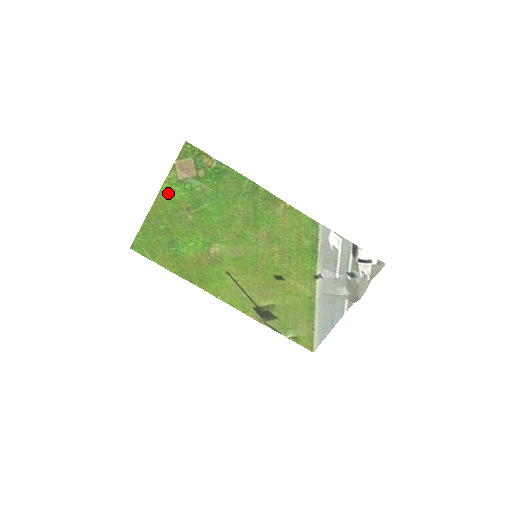
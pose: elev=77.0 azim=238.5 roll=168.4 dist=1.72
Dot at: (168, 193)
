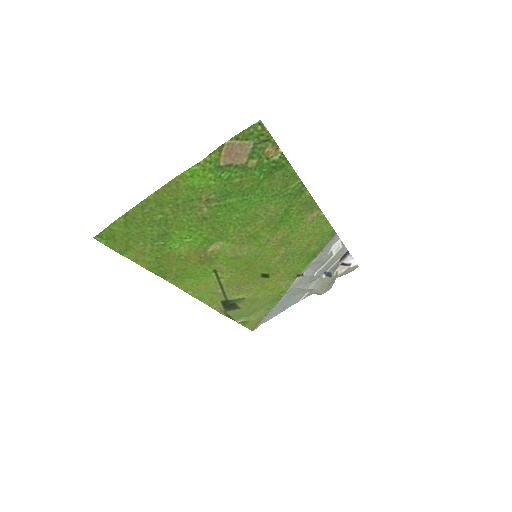
Dot at: (193, 178)
